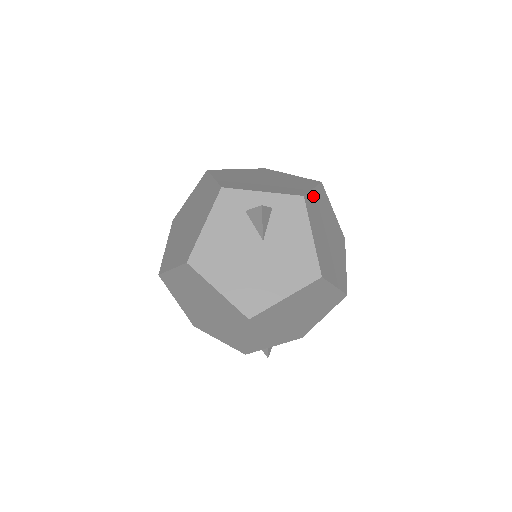
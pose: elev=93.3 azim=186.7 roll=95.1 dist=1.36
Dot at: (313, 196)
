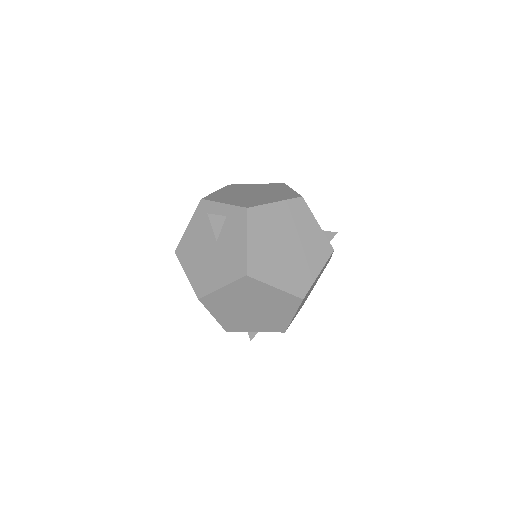
Dot at: (271, 208)
